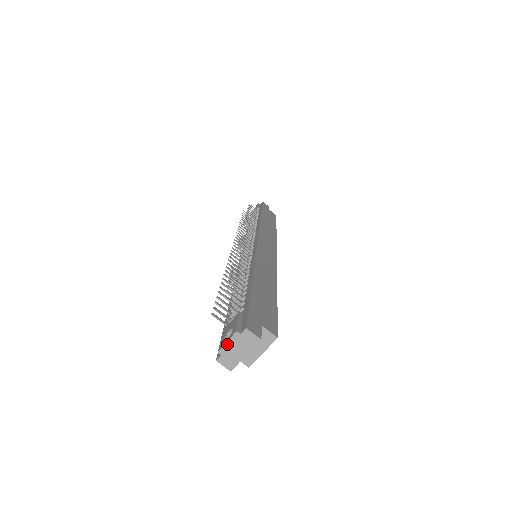
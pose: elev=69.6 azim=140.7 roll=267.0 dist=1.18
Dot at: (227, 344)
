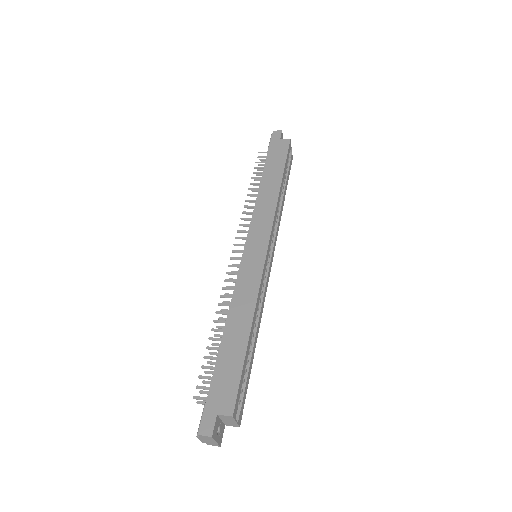
Dot at: (201, 440)
